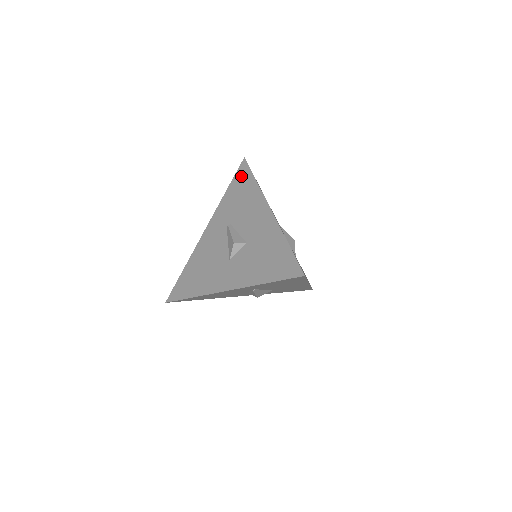
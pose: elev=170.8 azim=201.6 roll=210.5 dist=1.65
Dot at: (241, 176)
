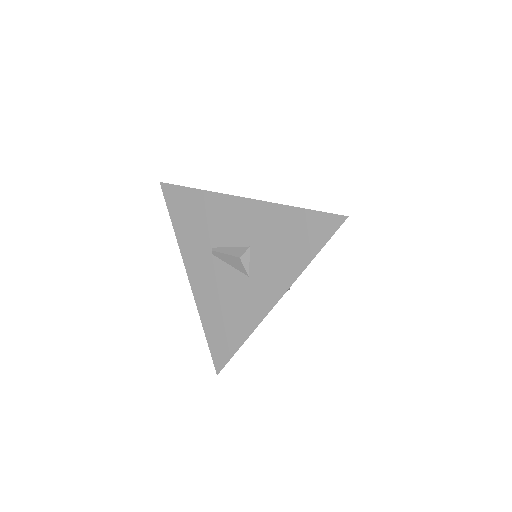
Dot at: (175, 200)
